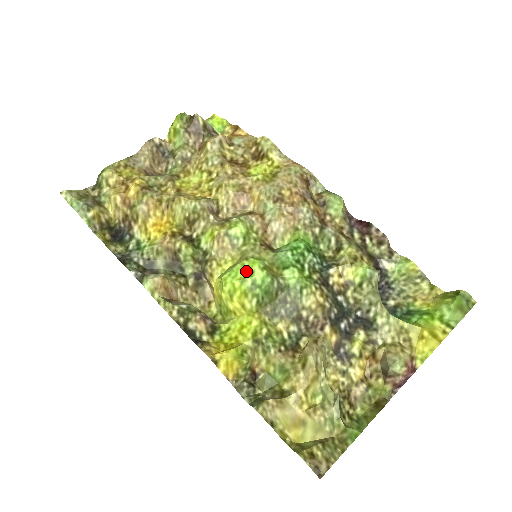
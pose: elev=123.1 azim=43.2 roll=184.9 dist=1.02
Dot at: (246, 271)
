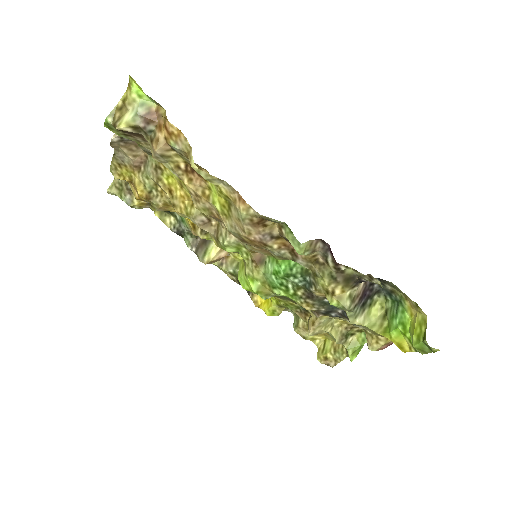
Dot at: (248, 286)
